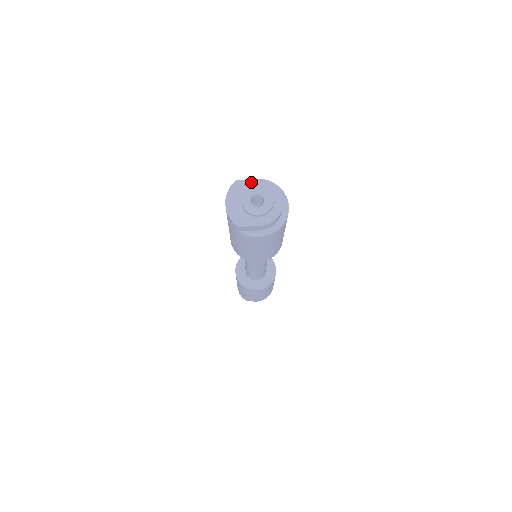
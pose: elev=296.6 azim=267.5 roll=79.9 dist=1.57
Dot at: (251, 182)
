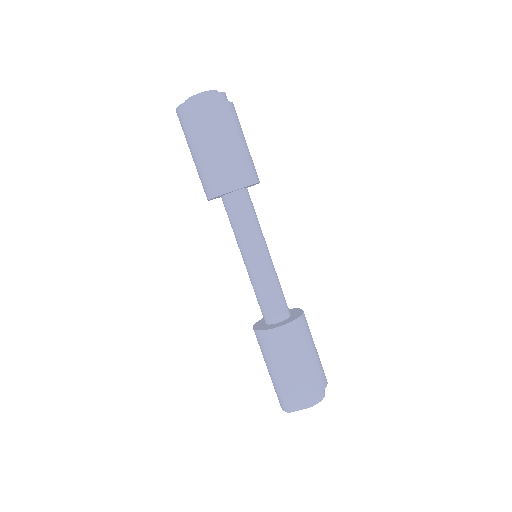
Dot at: (301, 409)
